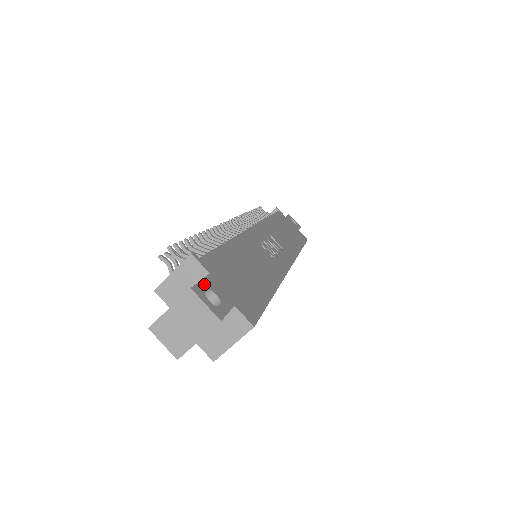
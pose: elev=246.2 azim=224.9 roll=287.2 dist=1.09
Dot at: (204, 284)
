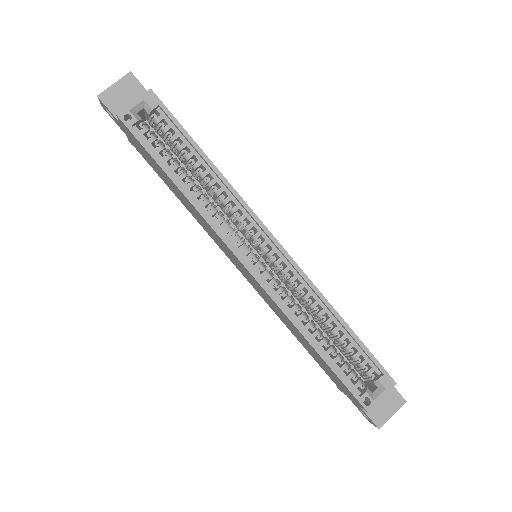
Dot at: occluded
